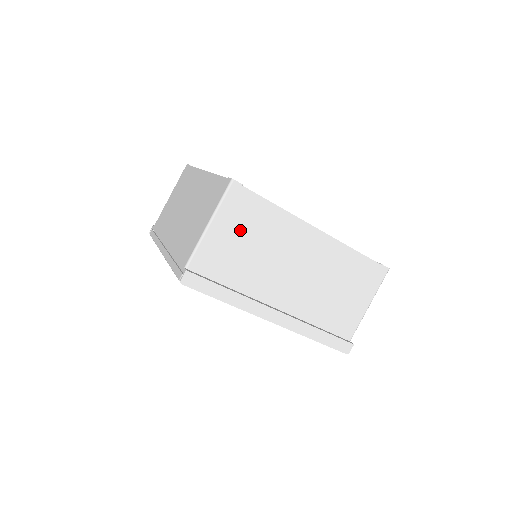
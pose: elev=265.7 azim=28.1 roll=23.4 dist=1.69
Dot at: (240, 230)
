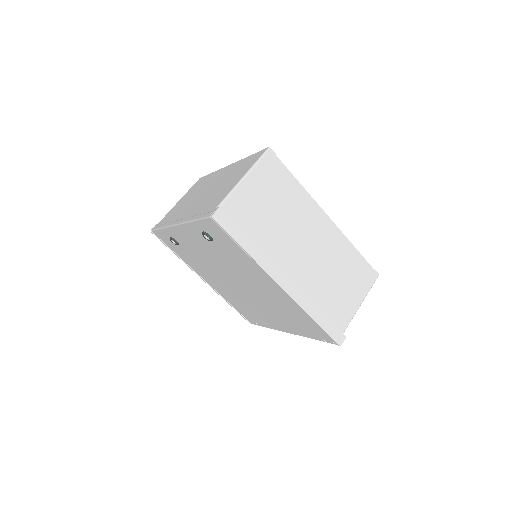
Dot at: (268, 192)
